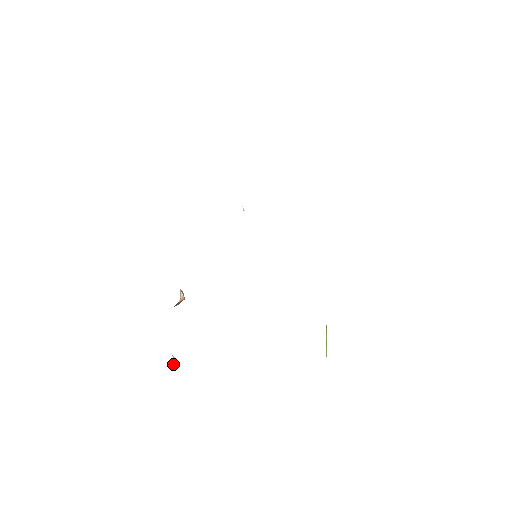
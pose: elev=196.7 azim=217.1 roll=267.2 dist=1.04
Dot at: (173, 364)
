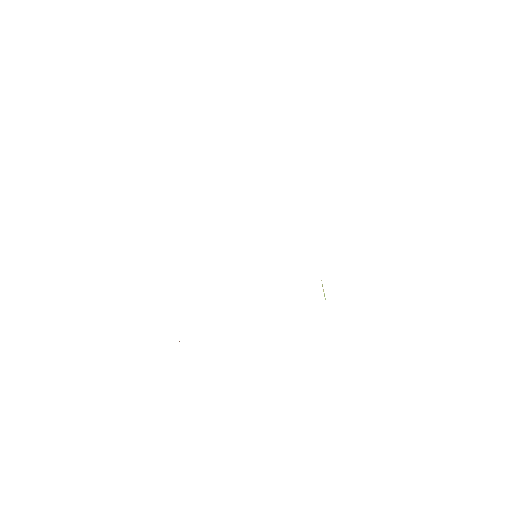
Dot at: occluded
